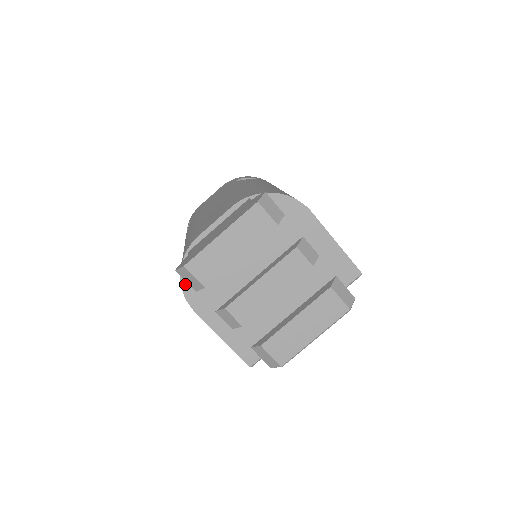
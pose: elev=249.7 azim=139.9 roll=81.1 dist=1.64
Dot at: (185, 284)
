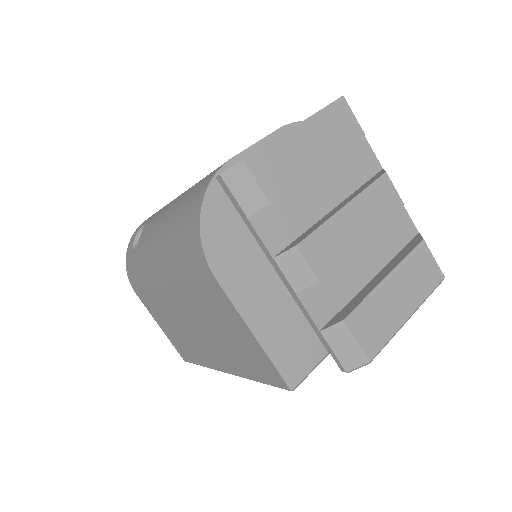
Dot at: (206, 229)
